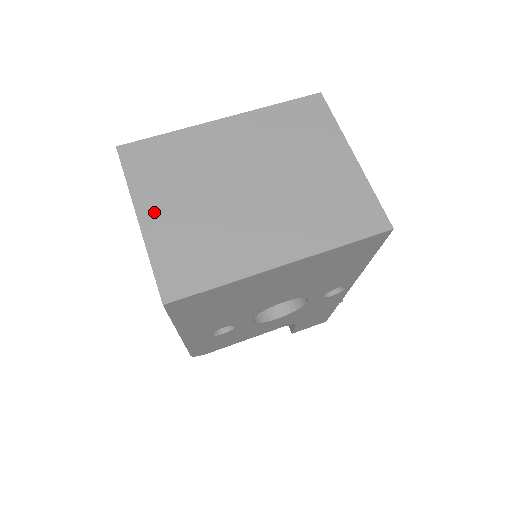
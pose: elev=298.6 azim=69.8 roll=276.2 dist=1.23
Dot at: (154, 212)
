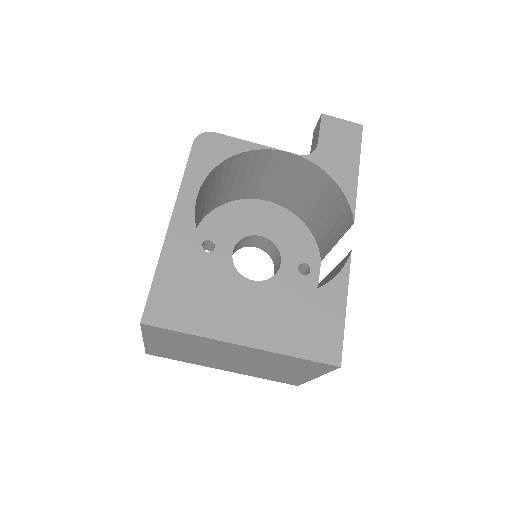
Dot at: (156, 343)
